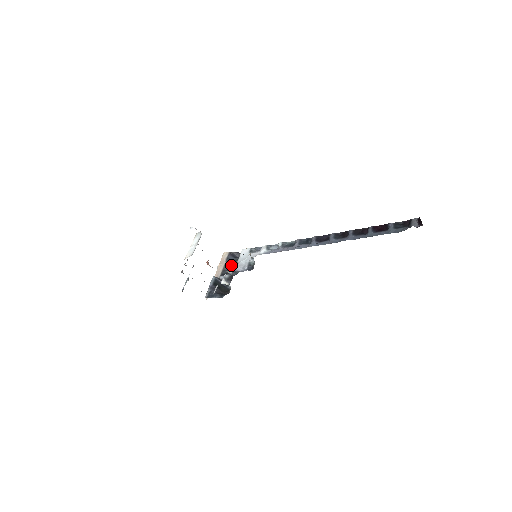
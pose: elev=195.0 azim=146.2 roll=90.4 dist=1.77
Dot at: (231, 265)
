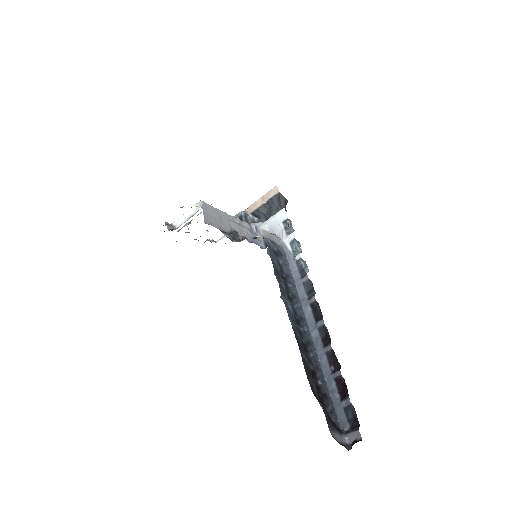
Dot at: (269, 210)
